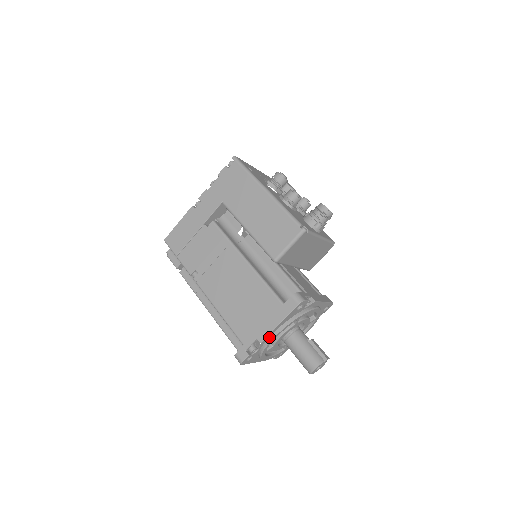
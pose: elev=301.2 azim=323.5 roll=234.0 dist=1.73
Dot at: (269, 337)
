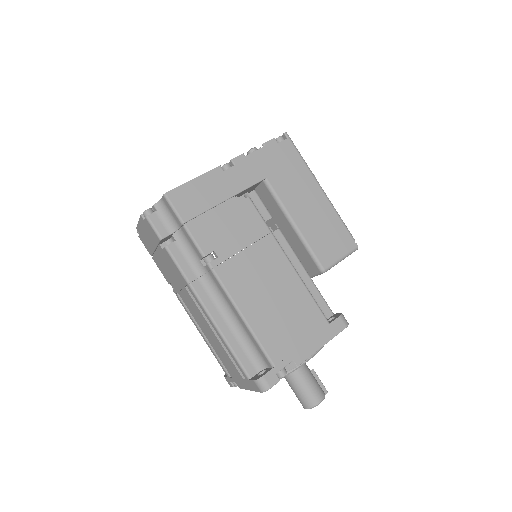
Dot at: occluded
